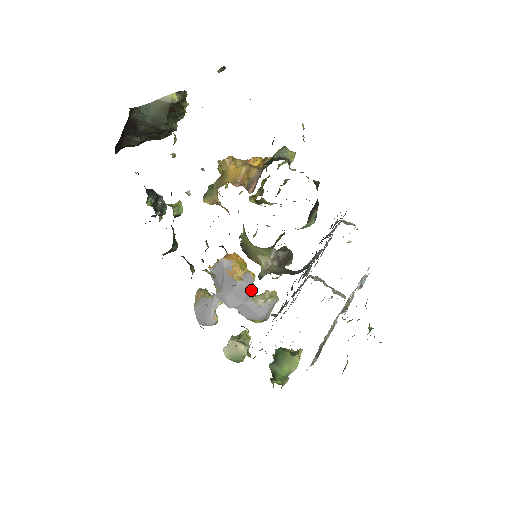
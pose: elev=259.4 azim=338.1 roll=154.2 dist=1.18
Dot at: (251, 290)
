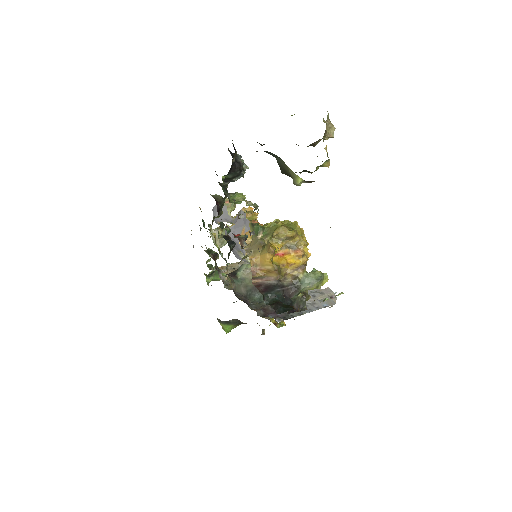
Dot at: occluded
